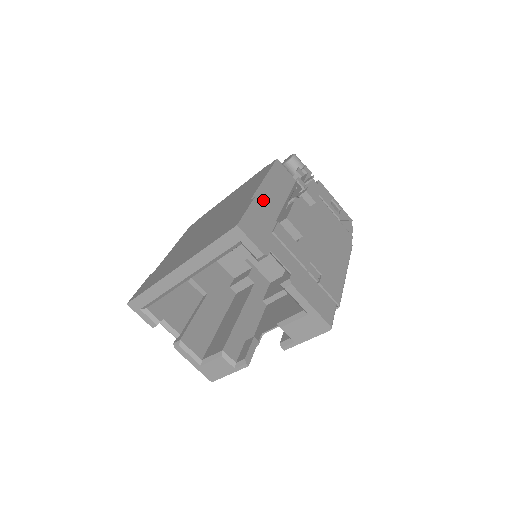
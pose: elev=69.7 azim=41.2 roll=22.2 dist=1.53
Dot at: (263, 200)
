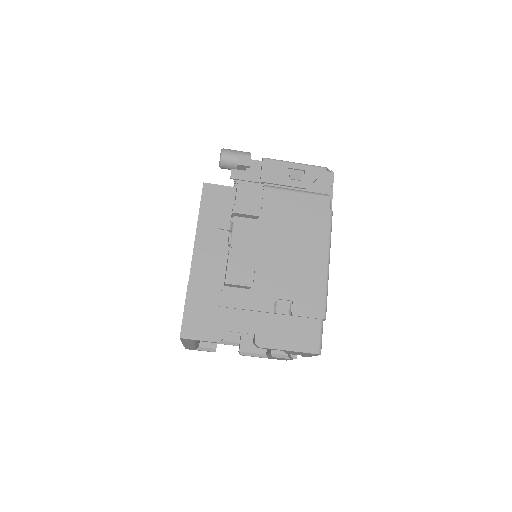
Dot at: (203, 265)
